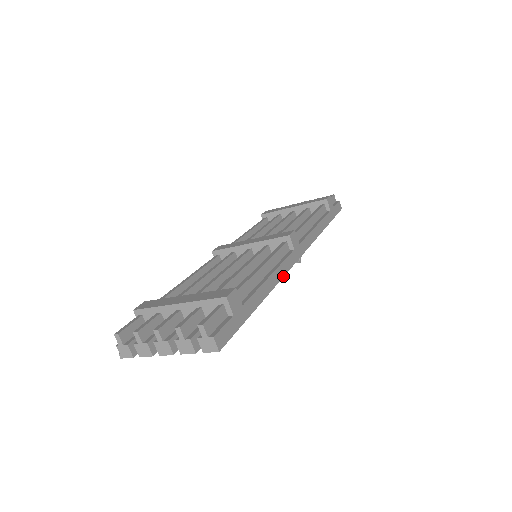
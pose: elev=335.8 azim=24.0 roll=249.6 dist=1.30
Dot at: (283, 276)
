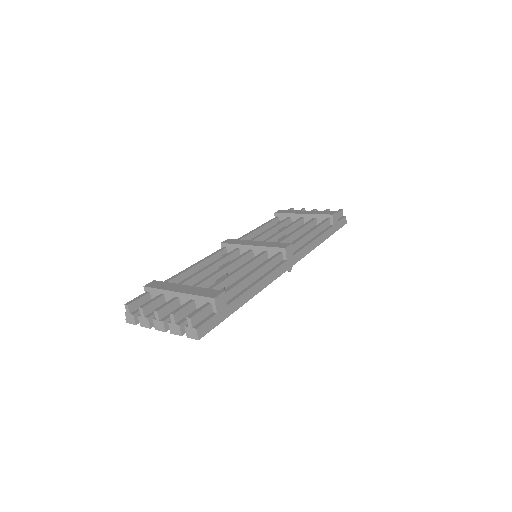
Dot at: (270, 283)
